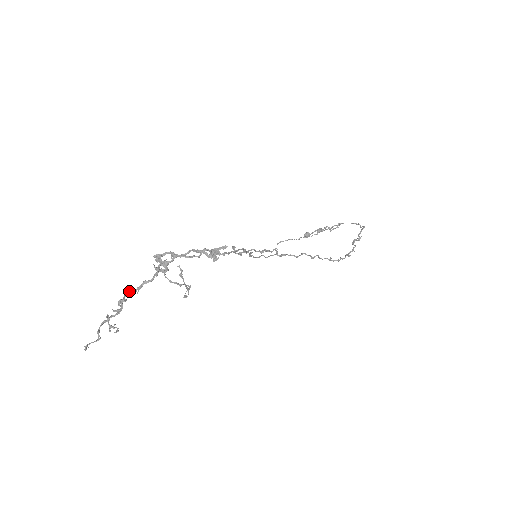
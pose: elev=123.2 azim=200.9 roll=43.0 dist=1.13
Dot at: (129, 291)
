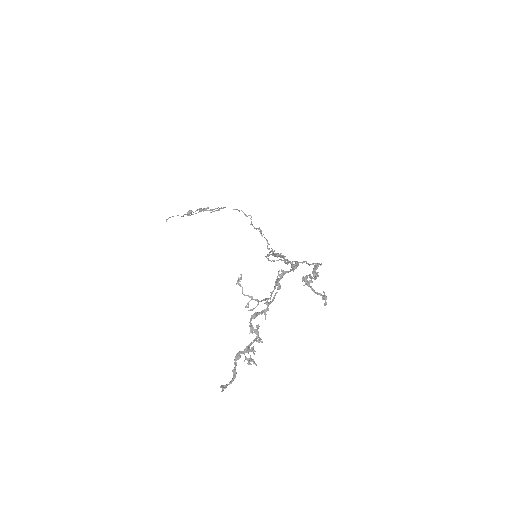
Dot at: (256, 314)
